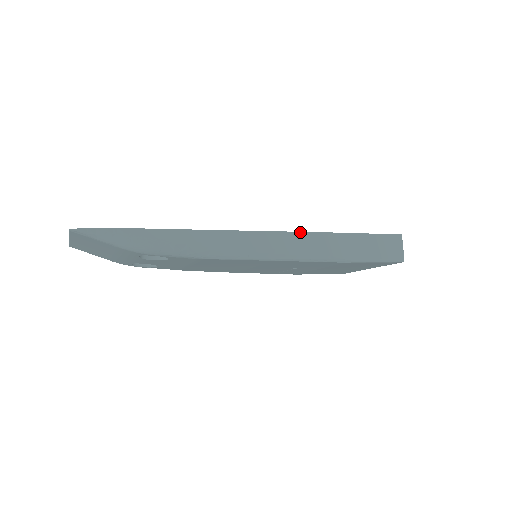
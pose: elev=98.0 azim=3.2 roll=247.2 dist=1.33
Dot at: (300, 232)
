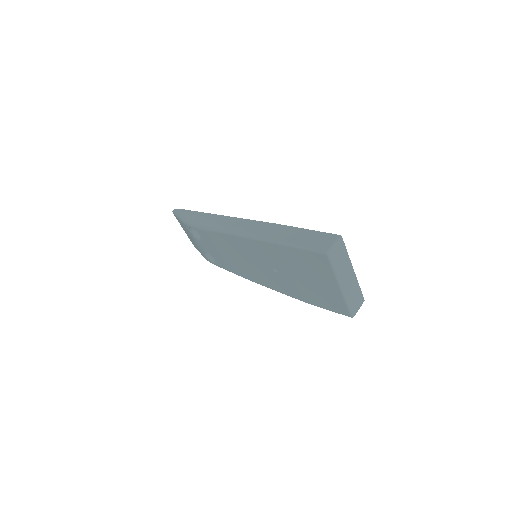
Dot at: (260, 221)
